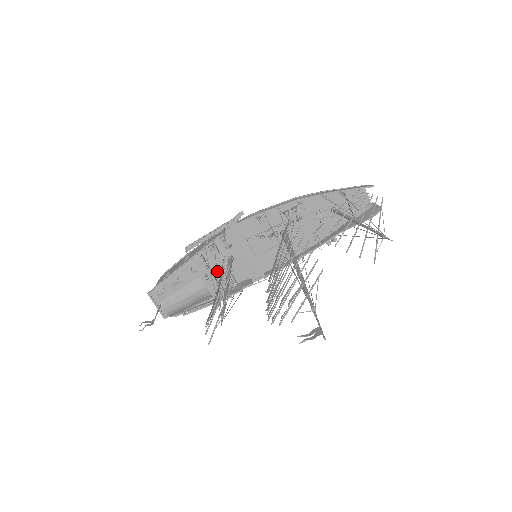
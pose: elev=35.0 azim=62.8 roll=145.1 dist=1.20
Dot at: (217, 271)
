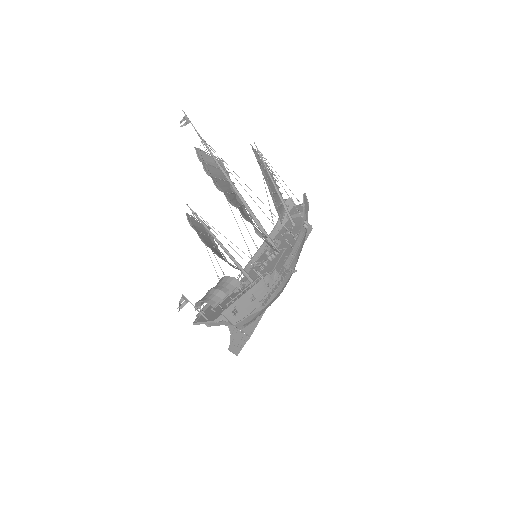
Dot at: occluded
